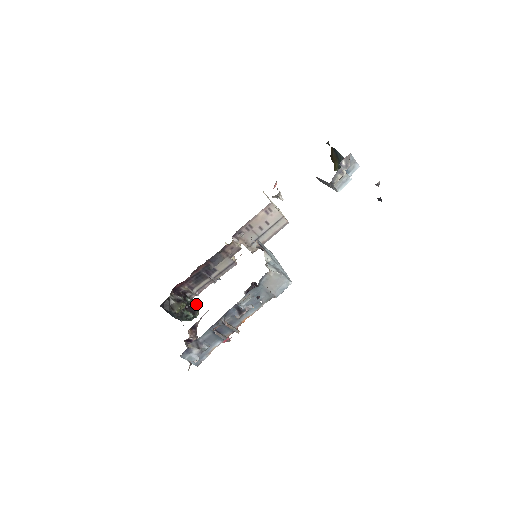
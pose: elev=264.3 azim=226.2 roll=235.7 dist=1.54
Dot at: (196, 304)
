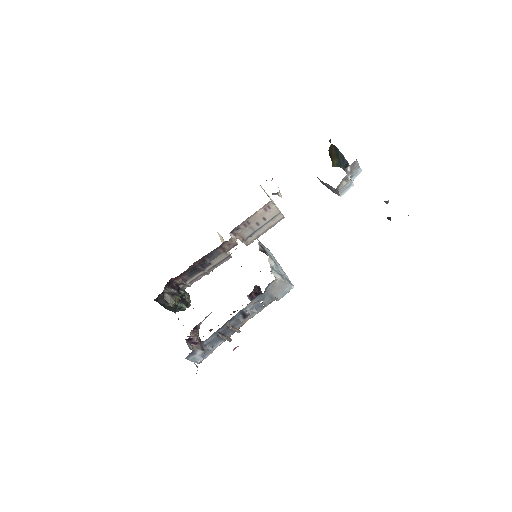
Dot at: (188, 294)
